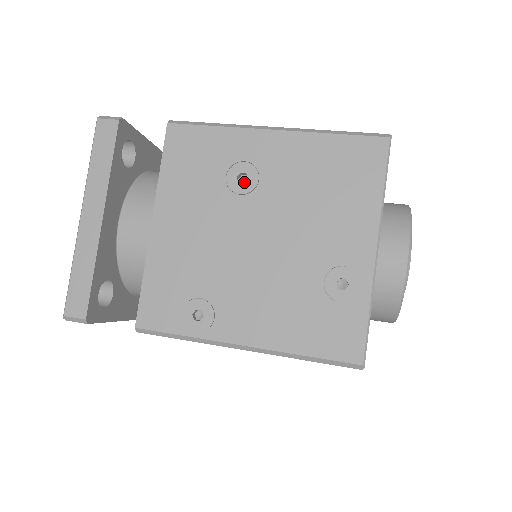
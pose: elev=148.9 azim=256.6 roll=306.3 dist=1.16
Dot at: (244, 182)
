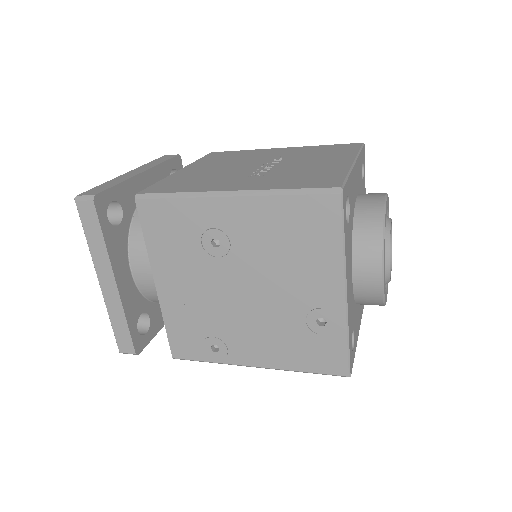
Dot at: (219, 241)
